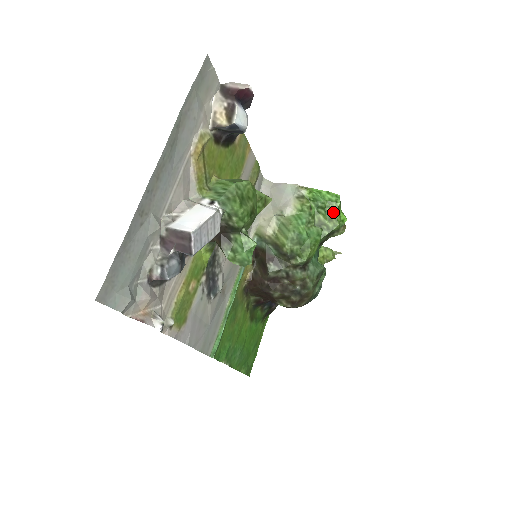
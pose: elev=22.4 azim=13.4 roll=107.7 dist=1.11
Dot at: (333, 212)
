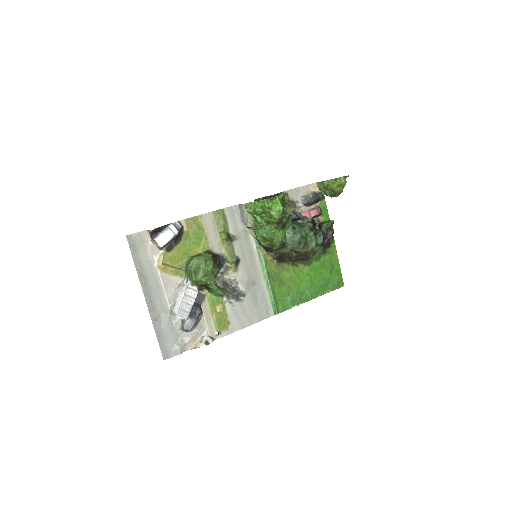
Dot at: (268, 212)
